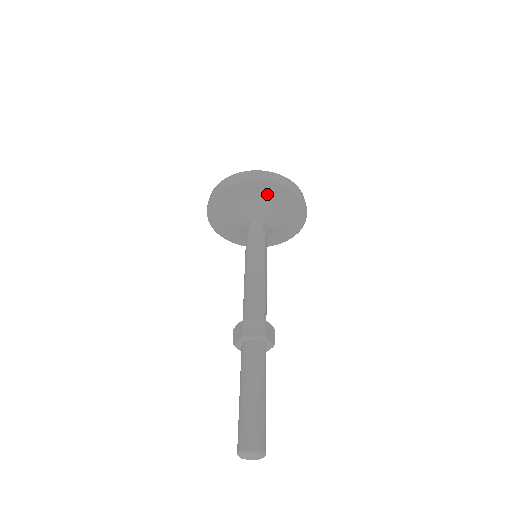
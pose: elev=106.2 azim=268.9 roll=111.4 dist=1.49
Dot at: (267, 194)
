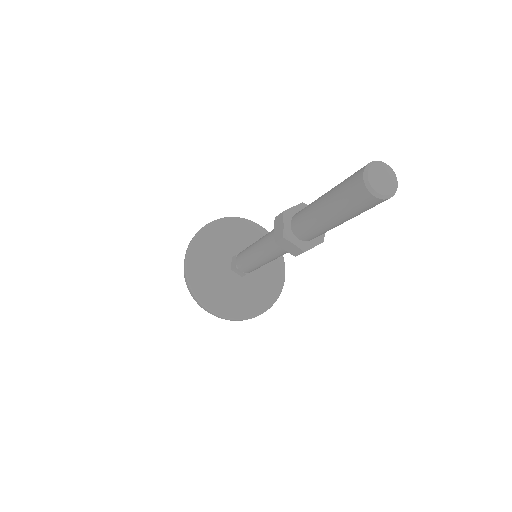
Dot at: (230, 231)
